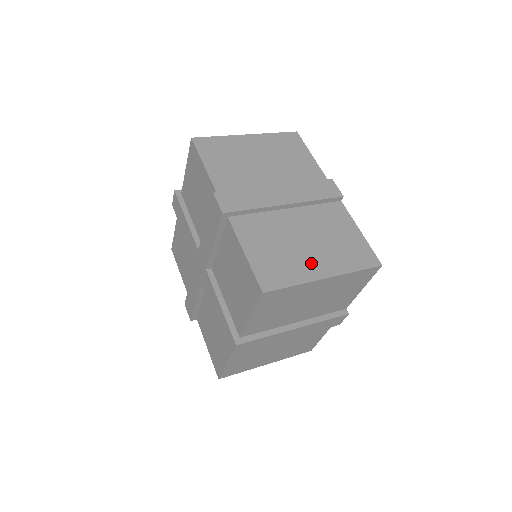
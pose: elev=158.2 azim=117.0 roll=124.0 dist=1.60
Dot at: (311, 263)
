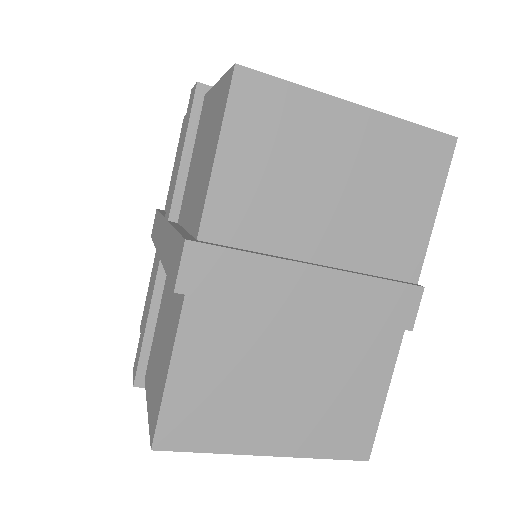
Dot at: occluded
